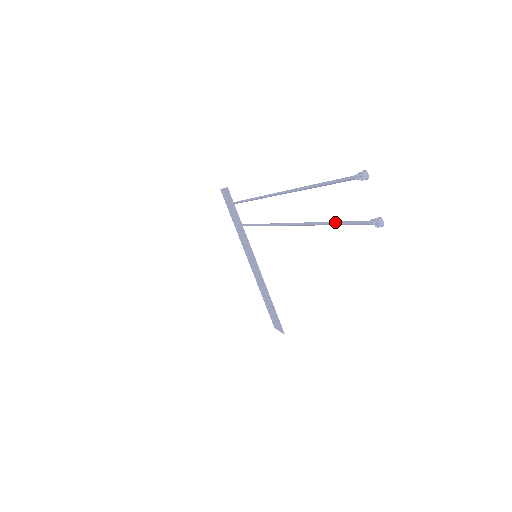
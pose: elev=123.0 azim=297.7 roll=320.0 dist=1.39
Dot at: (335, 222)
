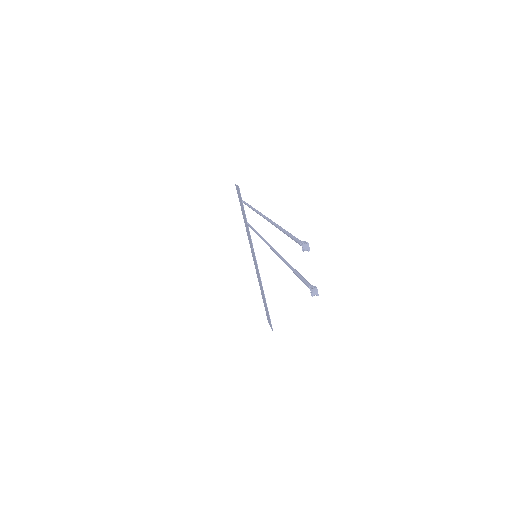
Dot at: (293, 269)
